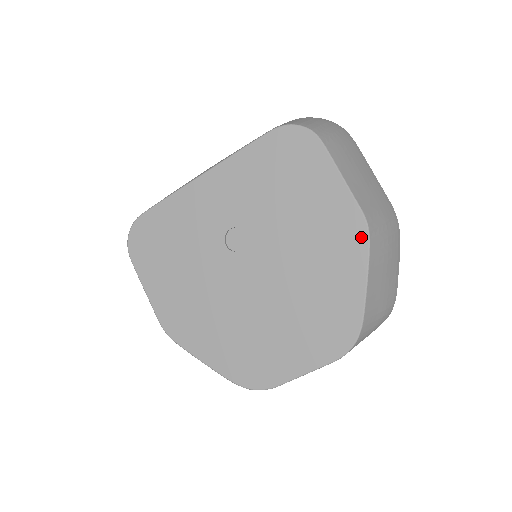
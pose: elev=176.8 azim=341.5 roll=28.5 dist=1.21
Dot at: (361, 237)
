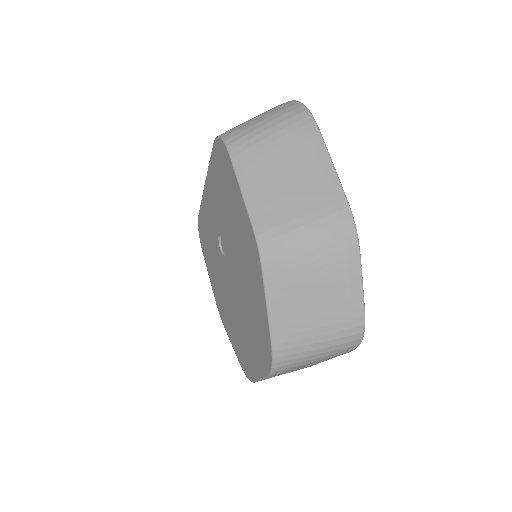
Dot at: (257, 257)
